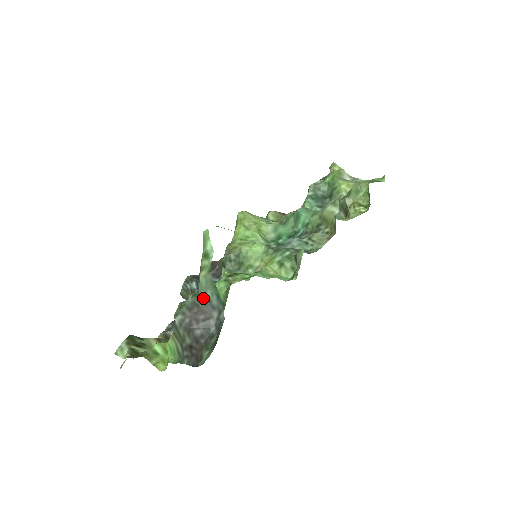
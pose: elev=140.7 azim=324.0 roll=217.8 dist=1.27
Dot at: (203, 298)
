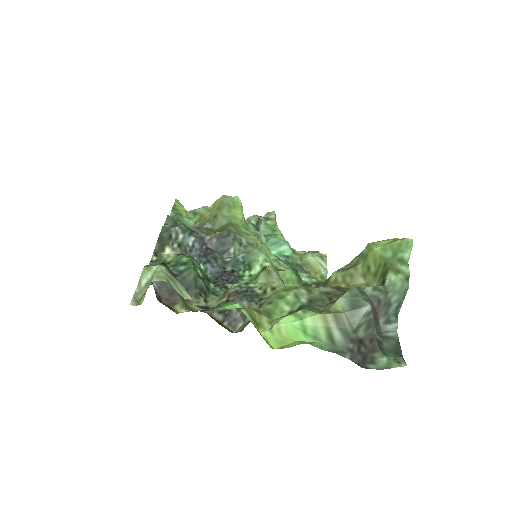
Dot at: (388, 299)
